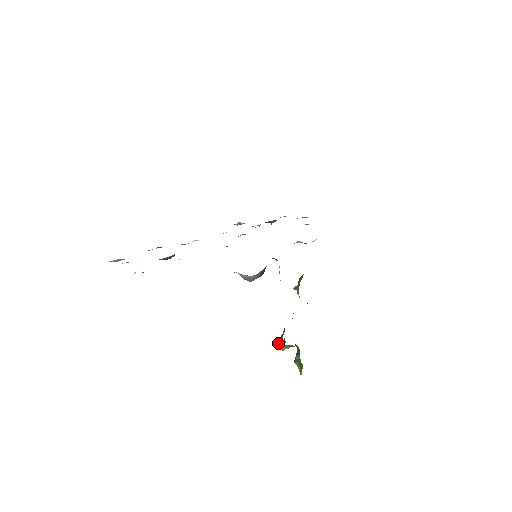
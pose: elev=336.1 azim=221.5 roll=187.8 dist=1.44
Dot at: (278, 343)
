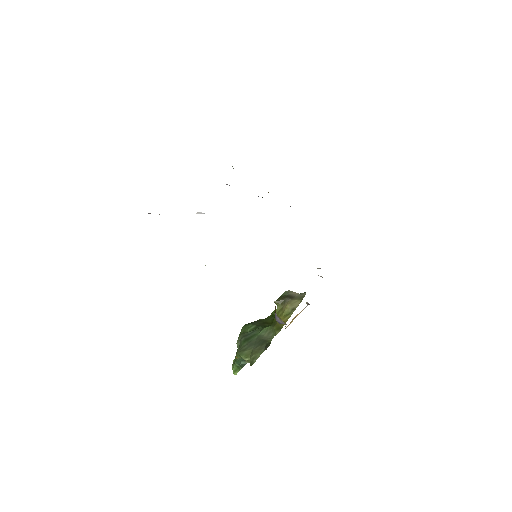
Dot at: (242, 356)
